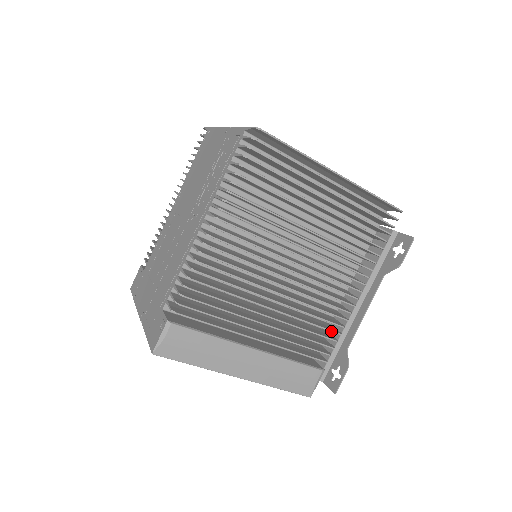
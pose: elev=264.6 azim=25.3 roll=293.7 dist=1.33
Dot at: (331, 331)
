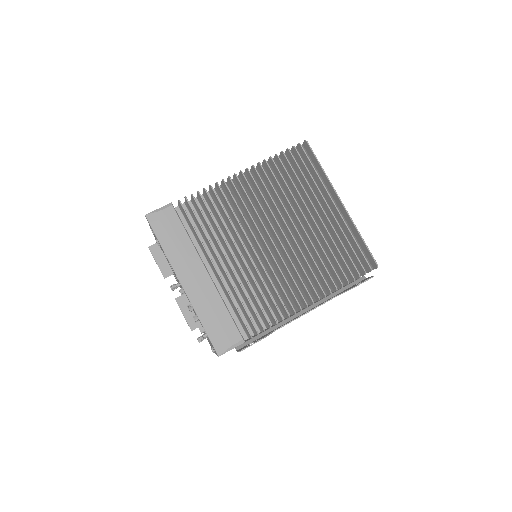
Dot at: (271, 311)
